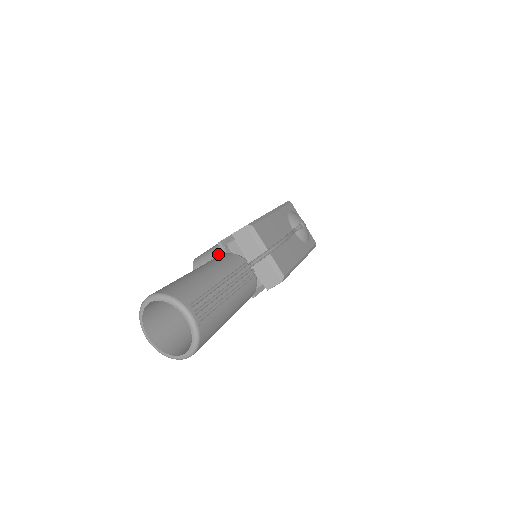
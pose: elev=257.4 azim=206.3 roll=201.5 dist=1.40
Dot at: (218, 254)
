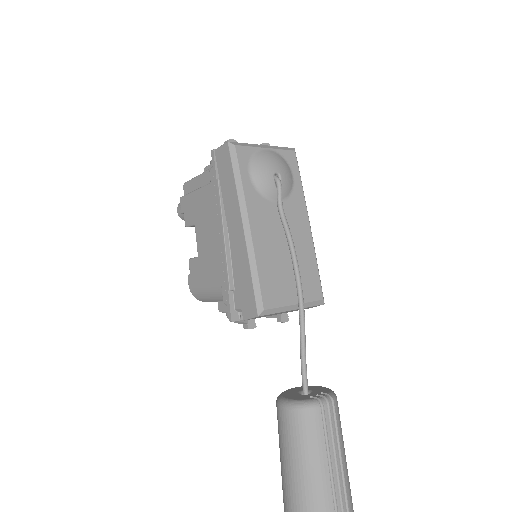
Dot at: occluded
